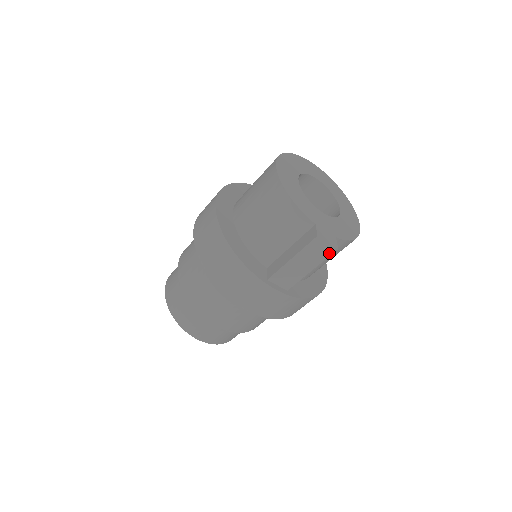
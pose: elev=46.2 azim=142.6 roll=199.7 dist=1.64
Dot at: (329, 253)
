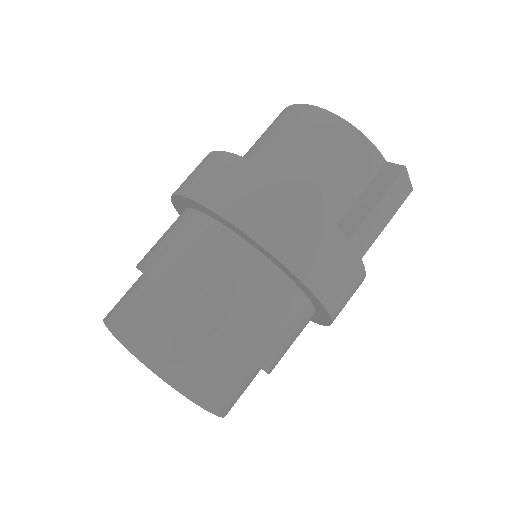
Dot at: (405, 196)
